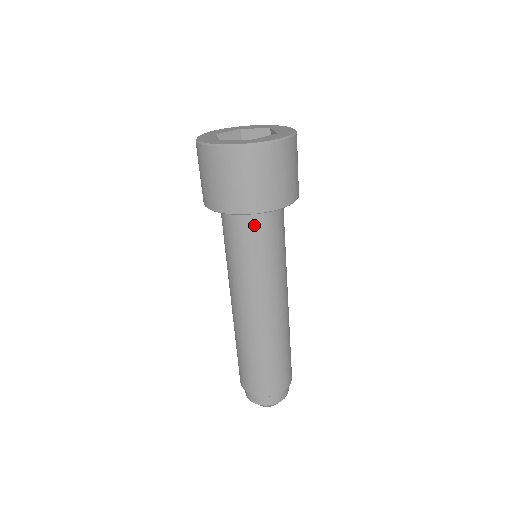
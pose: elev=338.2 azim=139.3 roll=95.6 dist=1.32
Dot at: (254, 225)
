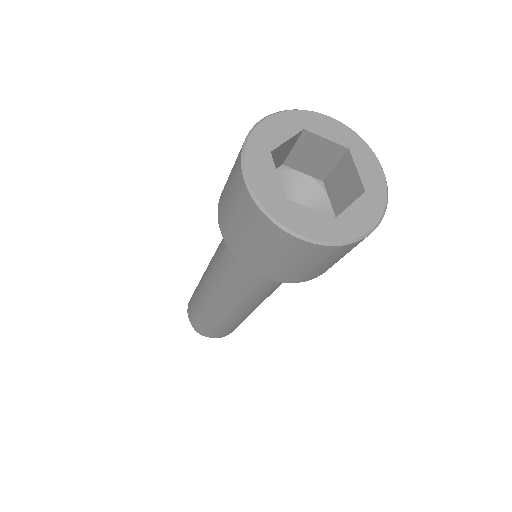
Dot at: occluded
